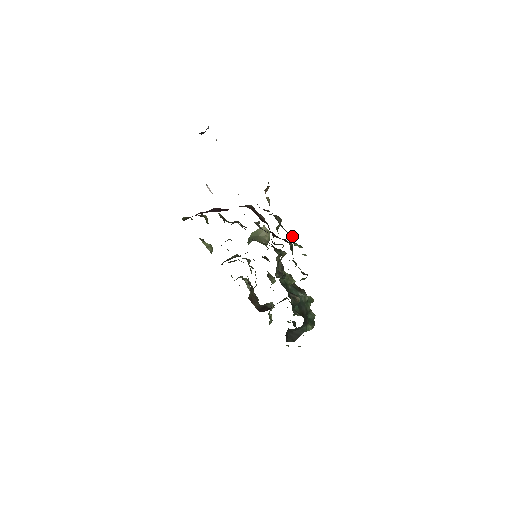
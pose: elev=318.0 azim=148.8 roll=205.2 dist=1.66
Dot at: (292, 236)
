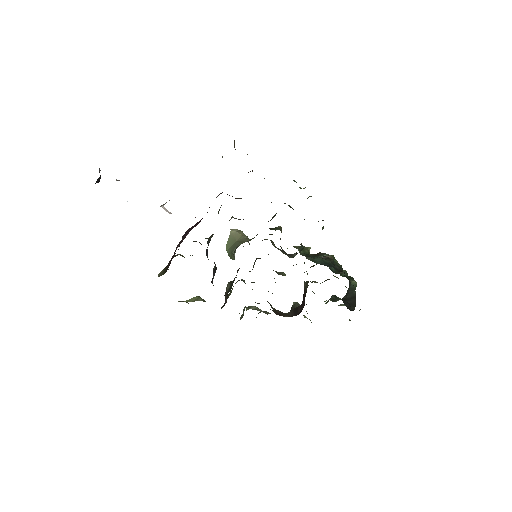
Dot at: occluded
